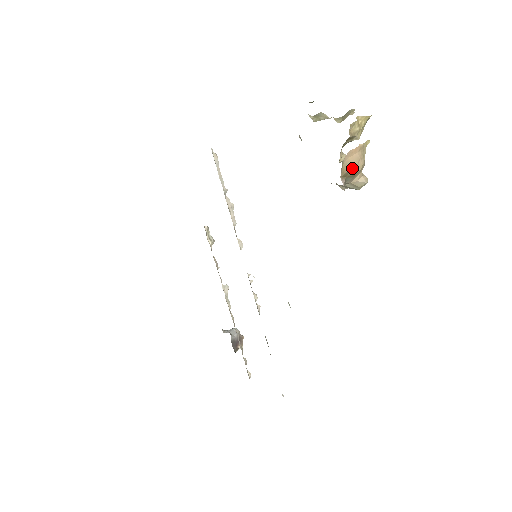
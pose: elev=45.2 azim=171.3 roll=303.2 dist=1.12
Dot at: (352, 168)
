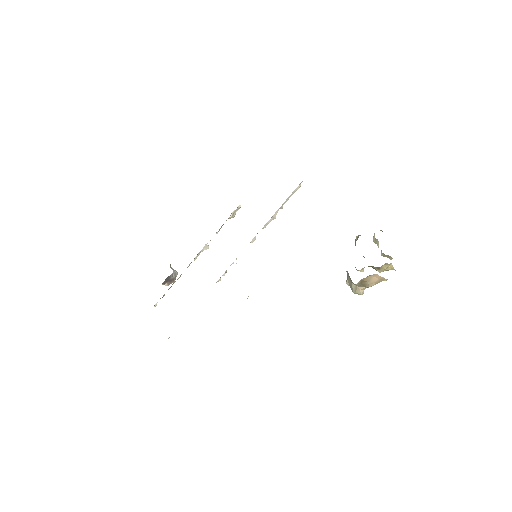
Dot at: (368, 282)
